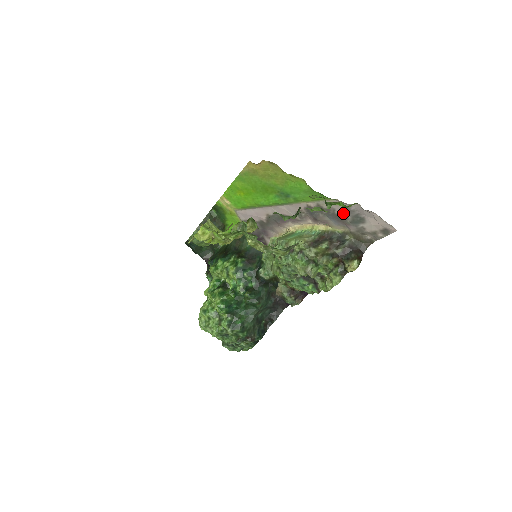
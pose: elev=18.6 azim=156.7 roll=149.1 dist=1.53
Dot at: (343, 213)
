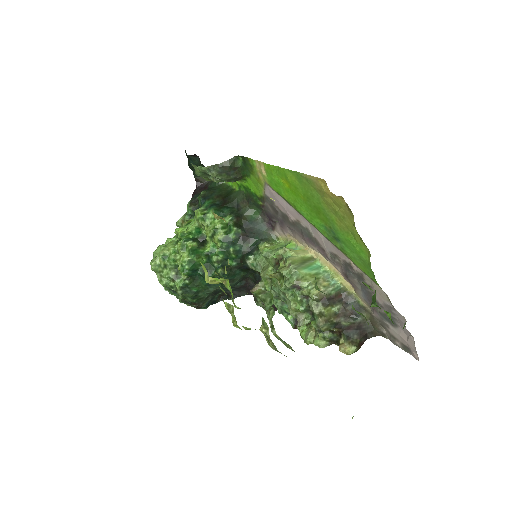
Dot at: (381, 303)
